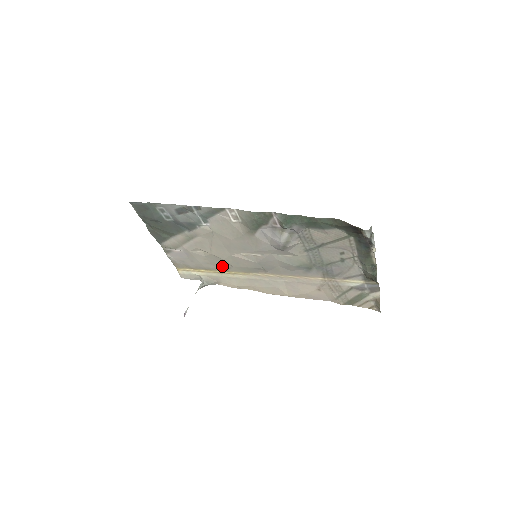
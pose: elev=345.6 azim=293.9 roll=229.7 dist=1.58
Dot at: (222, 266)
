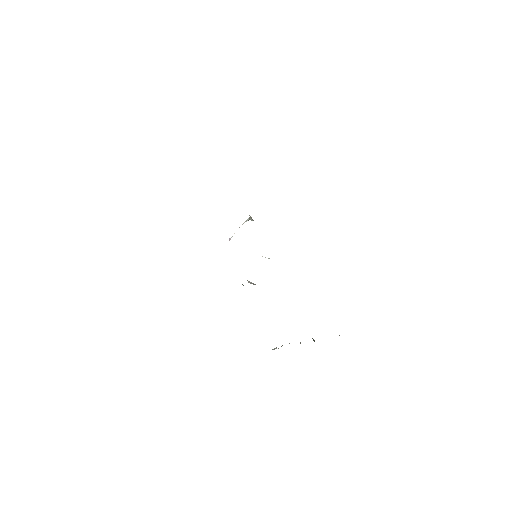
Dot at: occluded
